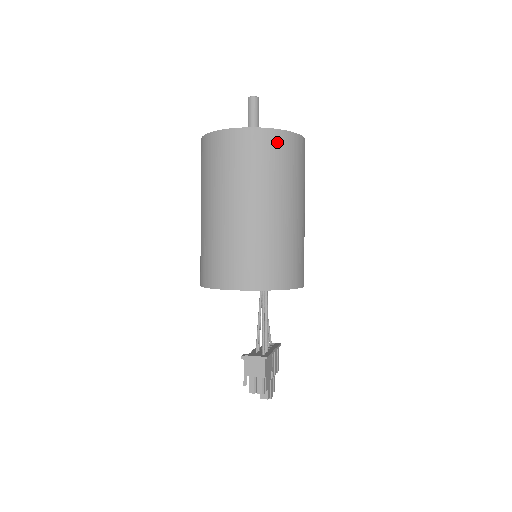
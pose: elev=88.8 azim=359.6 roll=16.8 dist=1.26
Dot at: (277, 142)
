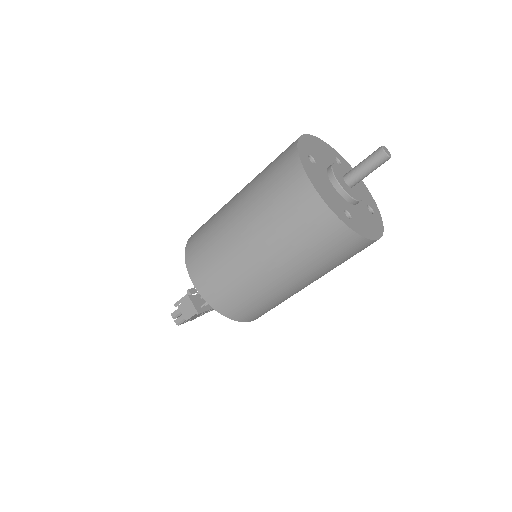
Dot at: (335, 235)
